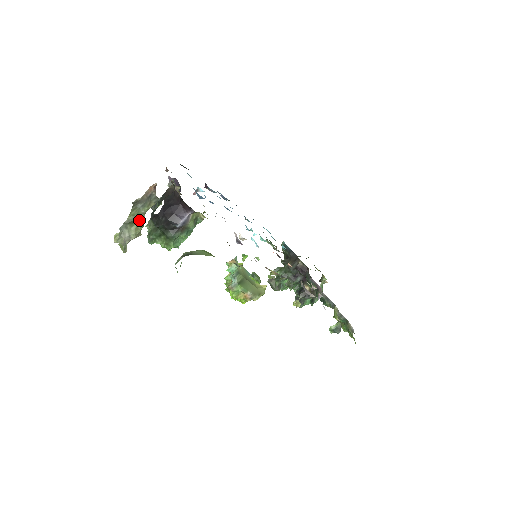
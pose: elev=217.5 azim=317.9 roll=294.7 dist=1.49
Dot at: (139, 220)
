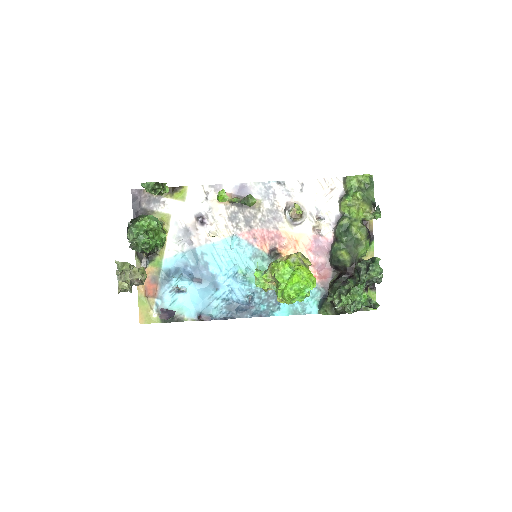
Dot at: occluded
